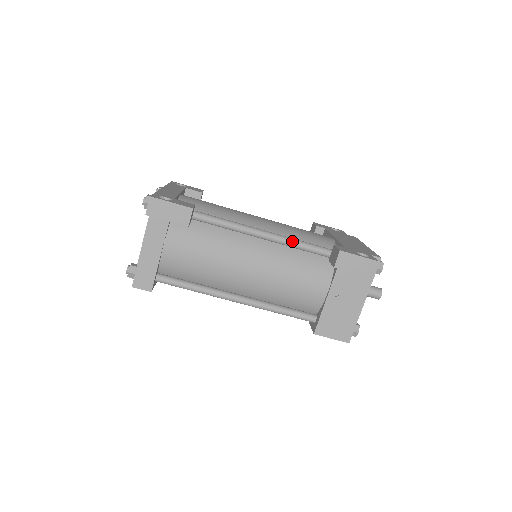
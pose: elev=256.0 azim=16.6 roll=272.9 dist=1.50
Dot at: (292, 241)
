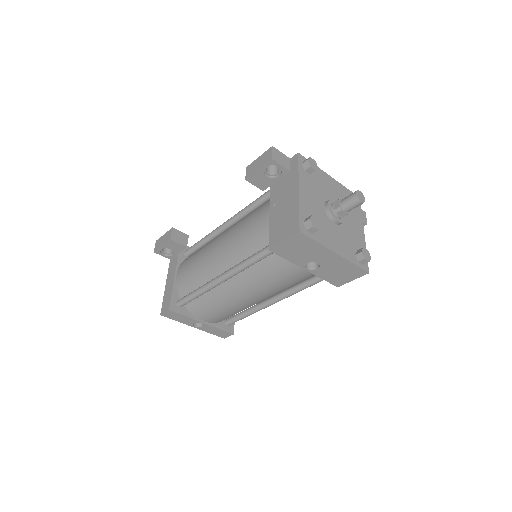
Dot at: (245, 207)
